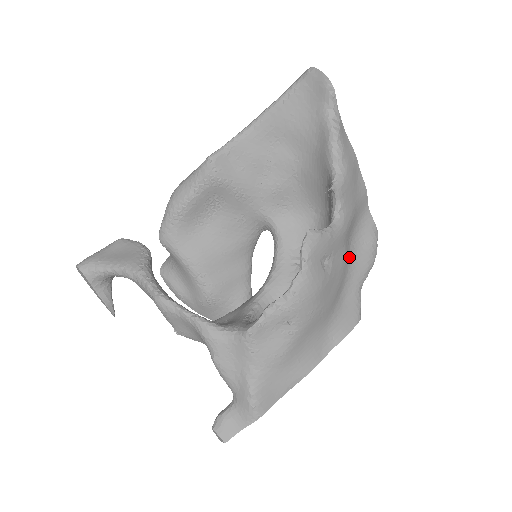
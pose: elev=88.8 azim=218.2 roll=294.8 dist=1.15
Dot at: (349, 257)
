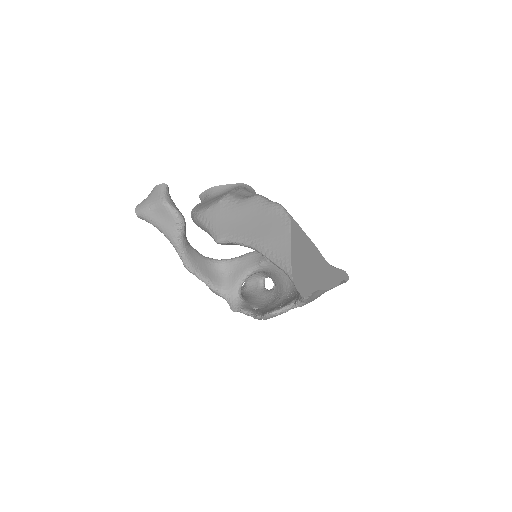
Dot at: occluded
